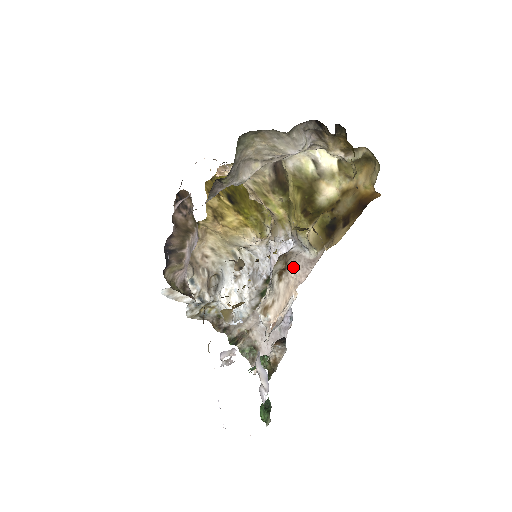
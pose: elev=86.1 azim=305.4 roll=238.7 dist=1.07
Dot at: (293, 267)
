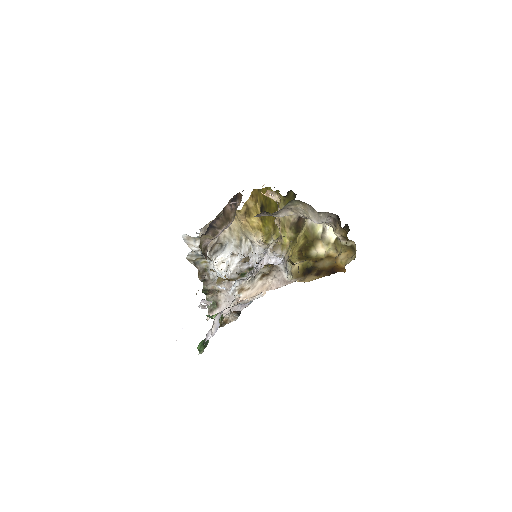
Dot at: (273, 277)
